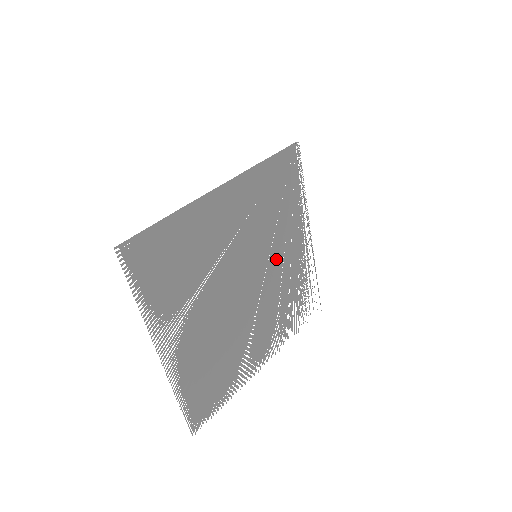
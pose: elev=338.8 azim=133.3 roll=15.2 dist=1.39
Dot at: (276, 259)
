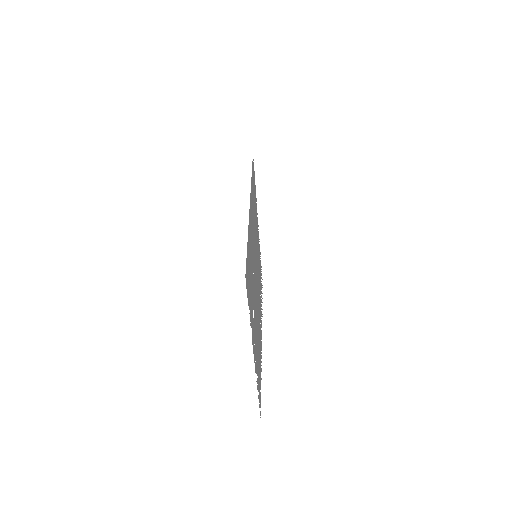
Dot at: (257, 254)
